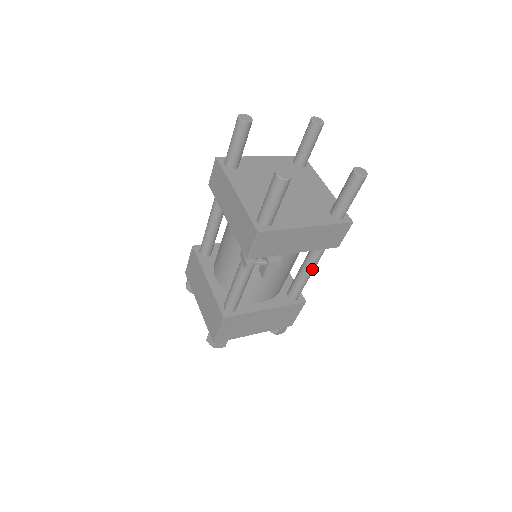
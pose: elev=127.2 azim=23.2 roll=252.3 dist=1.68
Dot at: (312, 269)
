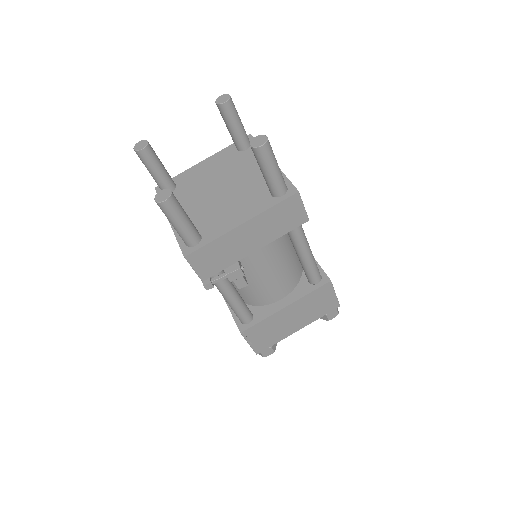
Dot at: (305, 251)
